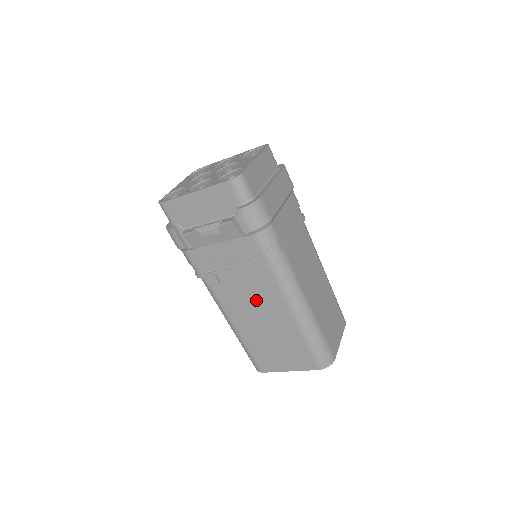
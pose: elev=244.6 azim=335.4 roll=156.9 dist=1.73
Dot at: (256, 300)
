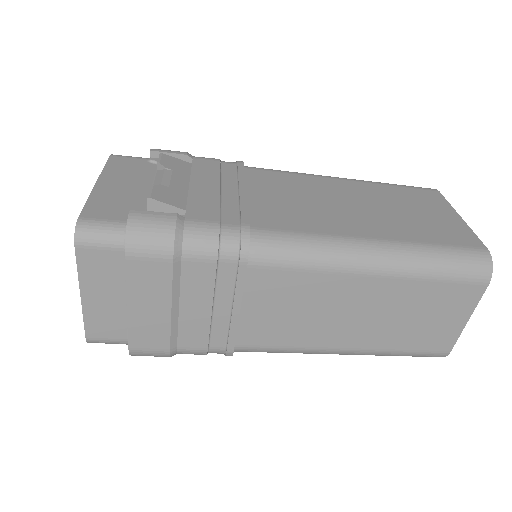
Dot at: occluded
